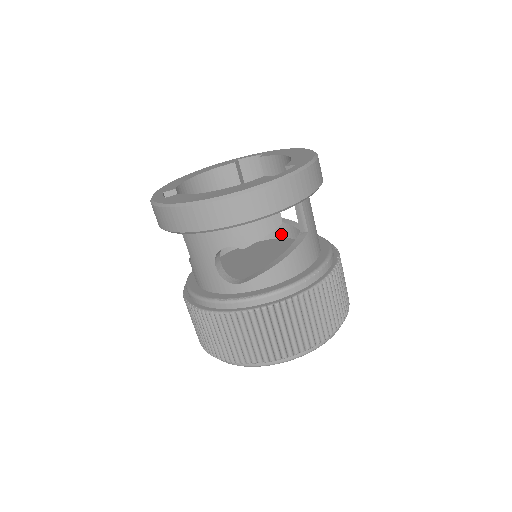
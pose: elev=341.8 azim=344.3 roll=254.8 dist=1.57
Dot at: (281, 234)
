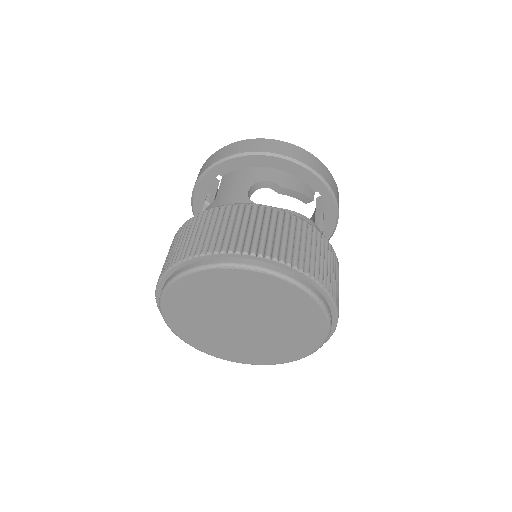
Dot at: occluded
